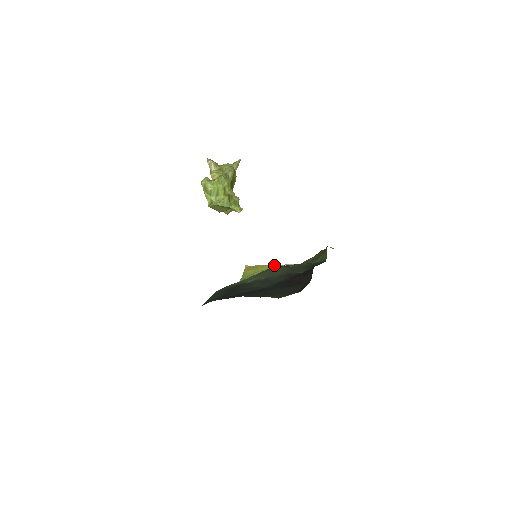
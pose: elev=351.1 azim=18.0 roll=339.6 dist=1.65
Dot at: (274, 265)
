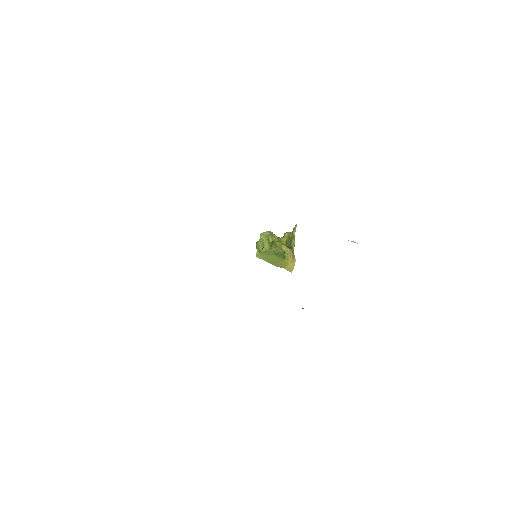
Dot at: occluded
